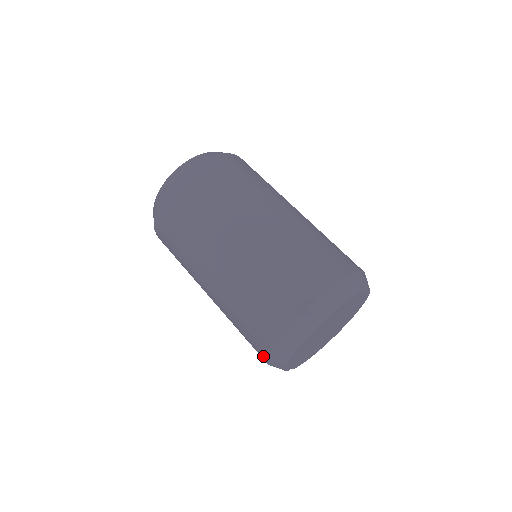
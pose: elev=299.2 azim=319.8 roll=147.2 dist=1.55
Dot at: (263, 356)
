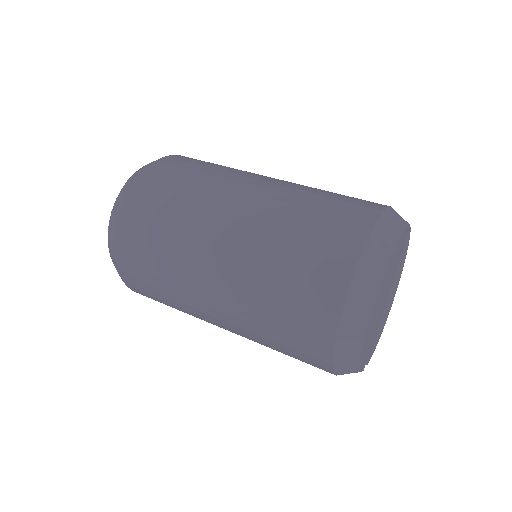
Dot at: (325, 369)
